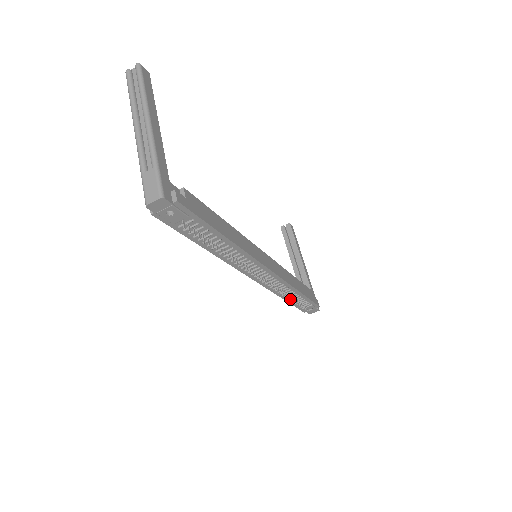
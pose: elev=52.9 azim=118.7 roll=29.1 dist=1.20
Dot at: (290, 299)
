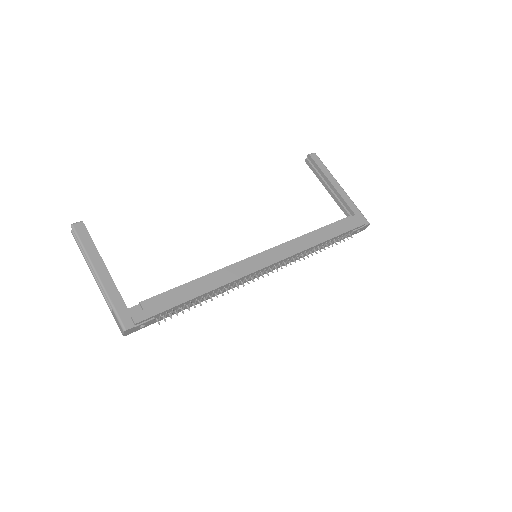
Dot at: (323, 247)
